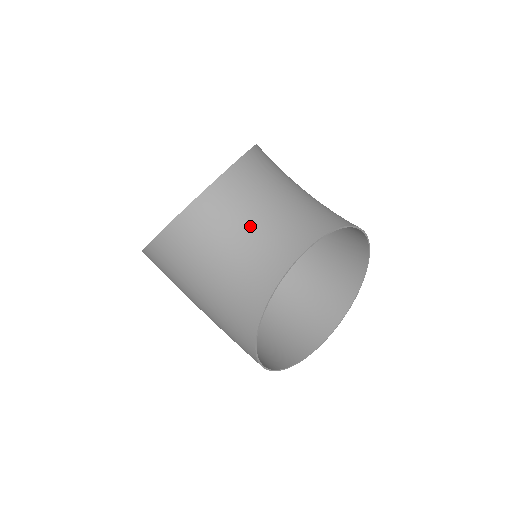
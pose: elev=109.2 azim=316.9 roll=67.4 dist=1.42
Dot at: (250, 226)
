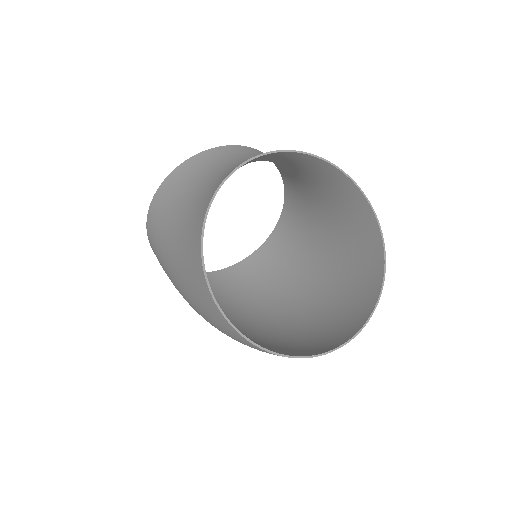
Dot at: (243, 160)
